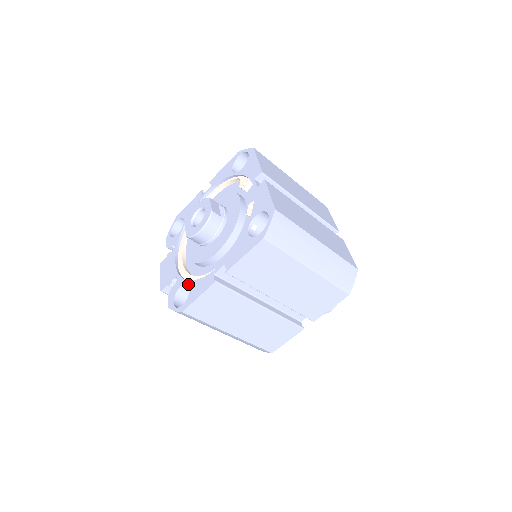
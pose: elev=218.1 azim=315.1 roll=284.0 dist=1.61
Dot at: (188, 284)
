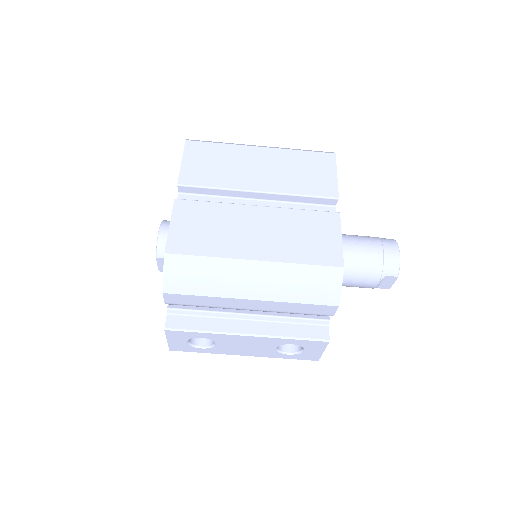
Dot at: occluded
